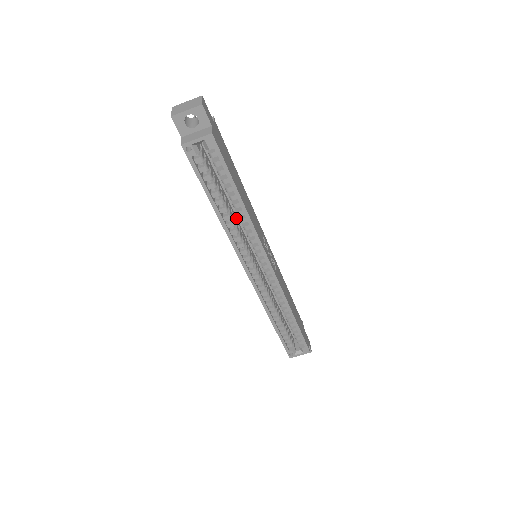
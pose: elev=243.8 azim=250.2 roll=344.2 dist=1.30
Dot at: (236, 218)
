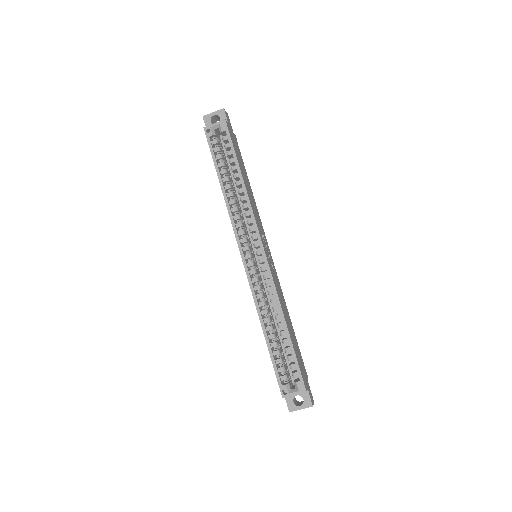
Dot at: (241, 210)
